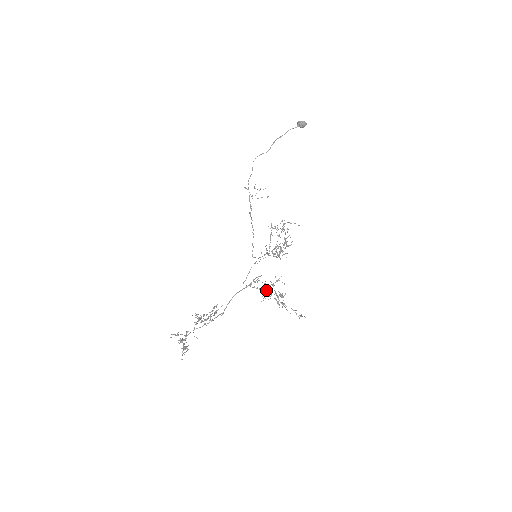
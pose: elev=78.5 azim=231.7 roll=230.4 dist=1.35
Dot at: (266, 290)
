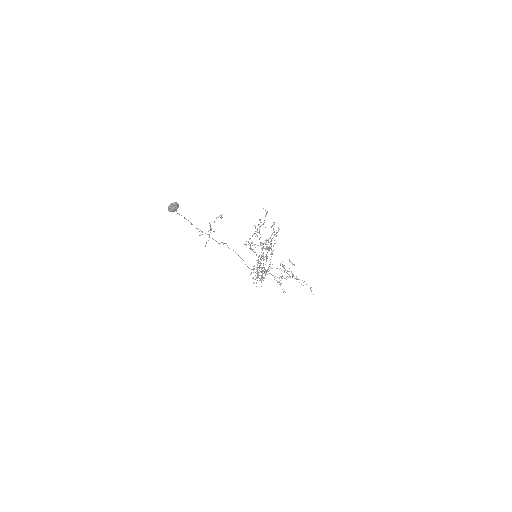
Dot at: (279, 281)
